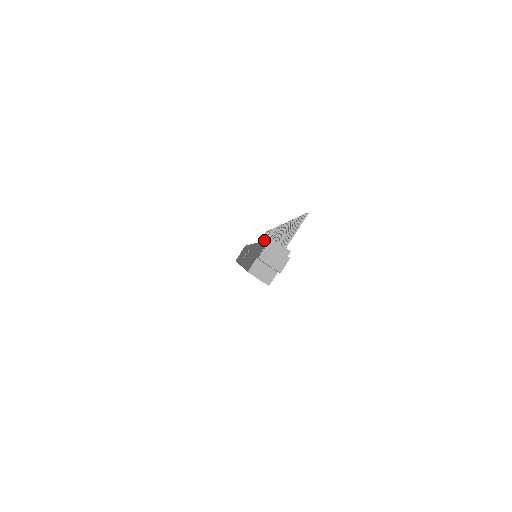
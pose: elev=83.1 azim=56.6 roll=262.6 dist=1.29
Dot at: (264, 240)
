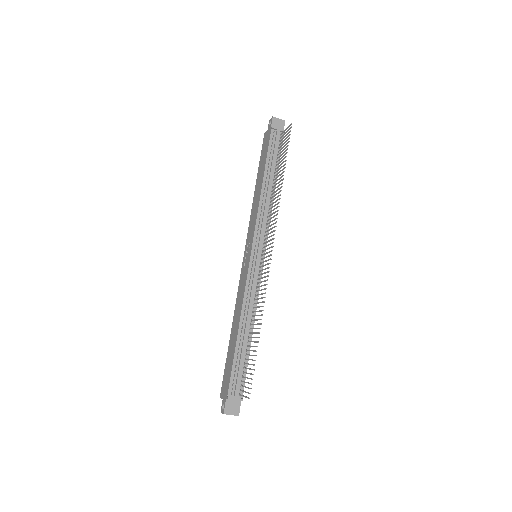
Dot at: (275, 191)
